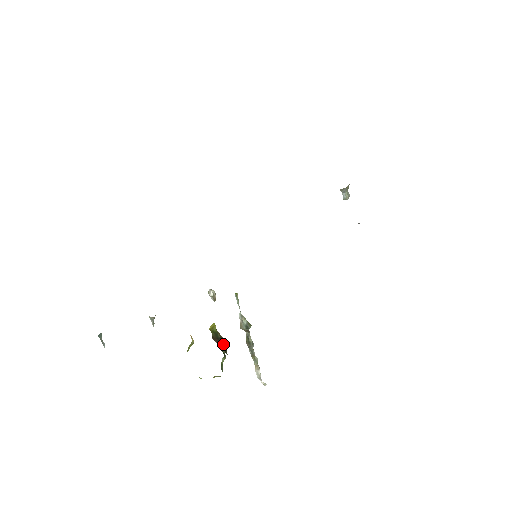
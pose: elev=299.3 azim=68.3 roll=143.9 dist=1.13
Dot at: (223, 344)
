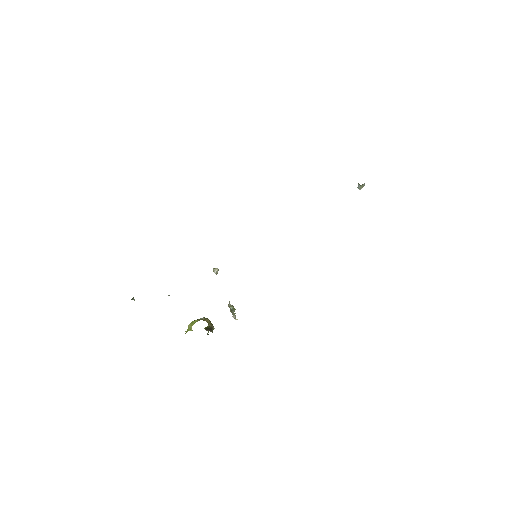
Dot at: (211, 330)
